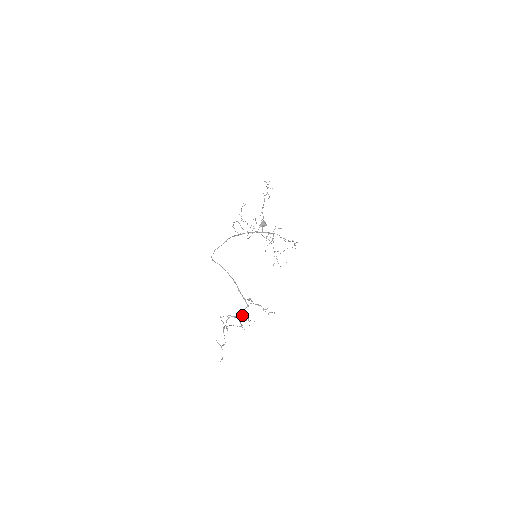
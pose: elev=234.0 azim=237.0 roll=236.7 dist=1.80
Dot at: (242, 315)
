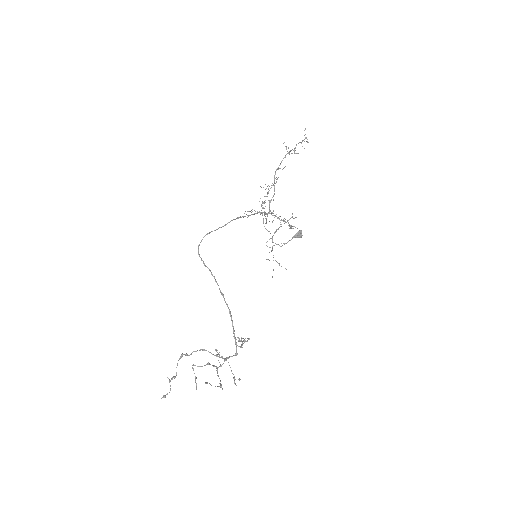
Dot at: (220, 357)
